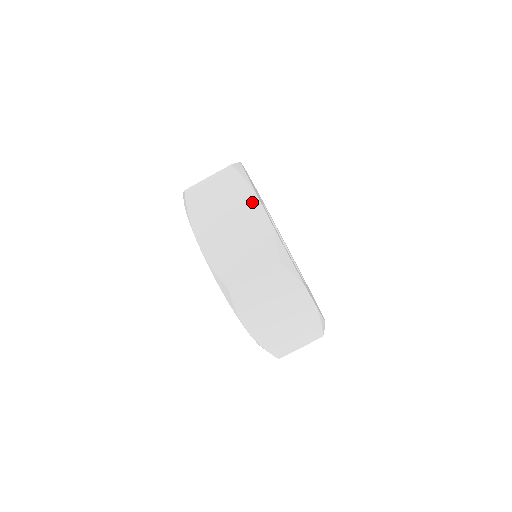
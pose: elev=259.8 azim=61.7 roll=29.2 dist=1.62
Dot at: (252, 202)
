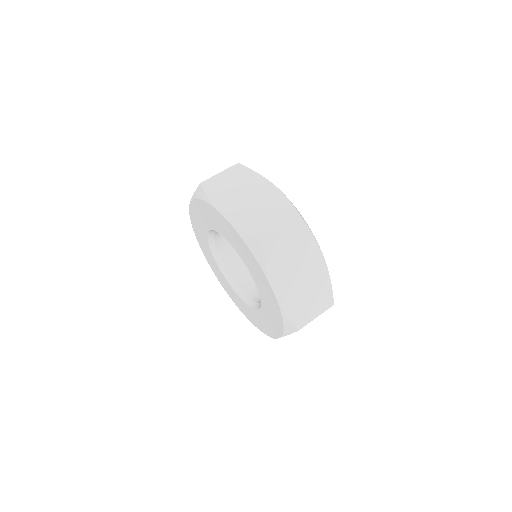
Dot at: occluded
